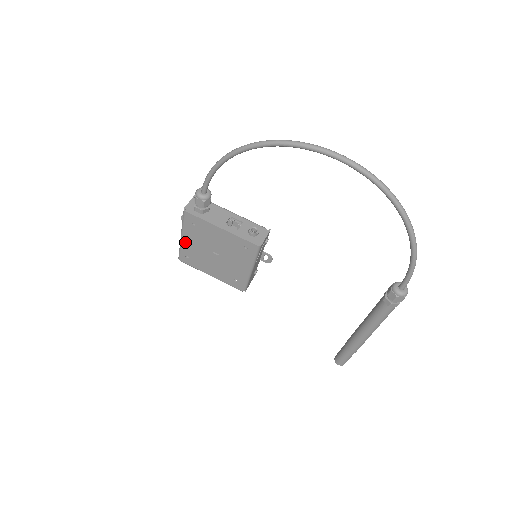
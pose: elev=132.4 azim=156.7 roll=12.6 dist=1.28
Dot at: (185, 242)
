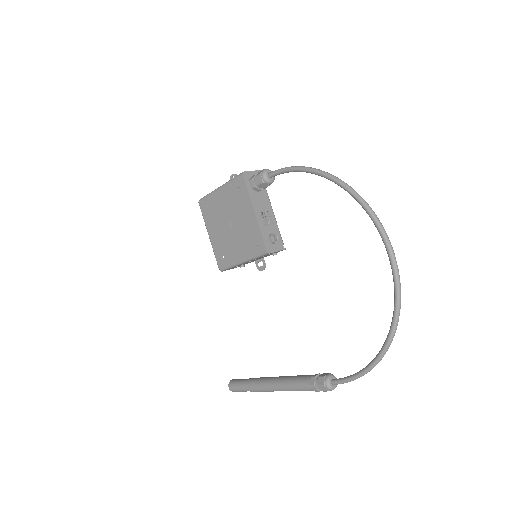
Dot at: (218, 194)
